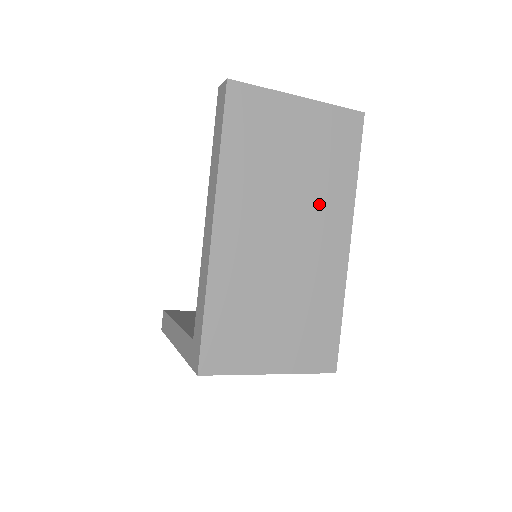
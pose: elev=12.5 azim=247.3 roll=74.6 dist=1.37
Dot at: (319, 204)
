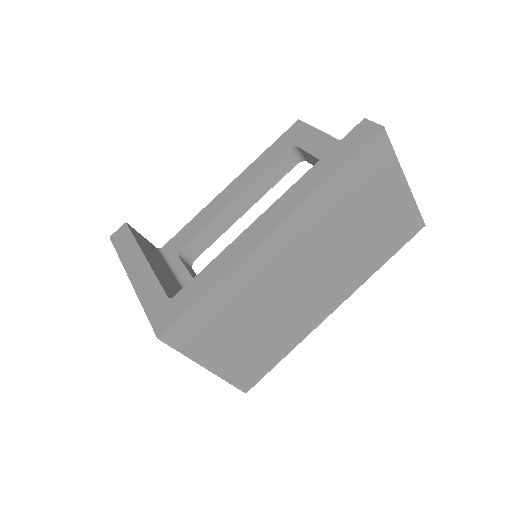
Dot at: (346, 268)
